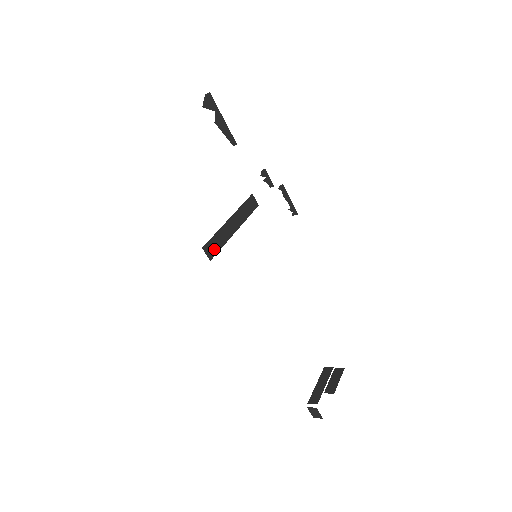
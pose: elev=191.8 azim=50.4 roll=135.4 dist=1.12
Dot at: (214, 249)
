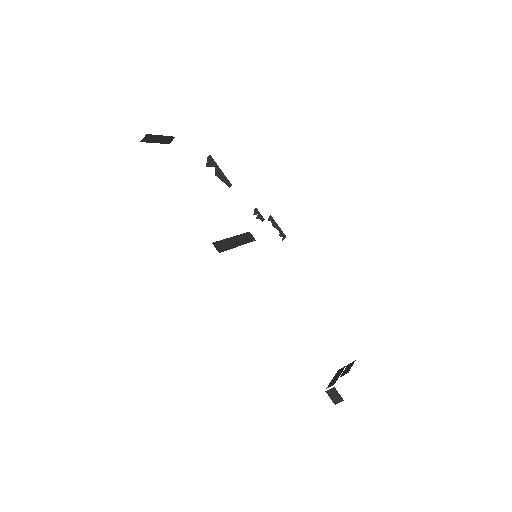
Dot at: (222, 248)
